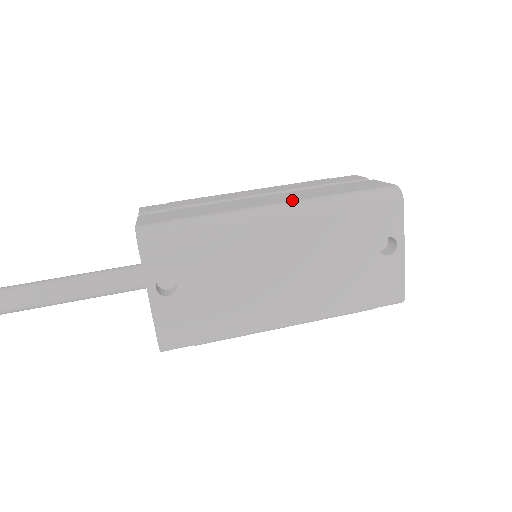
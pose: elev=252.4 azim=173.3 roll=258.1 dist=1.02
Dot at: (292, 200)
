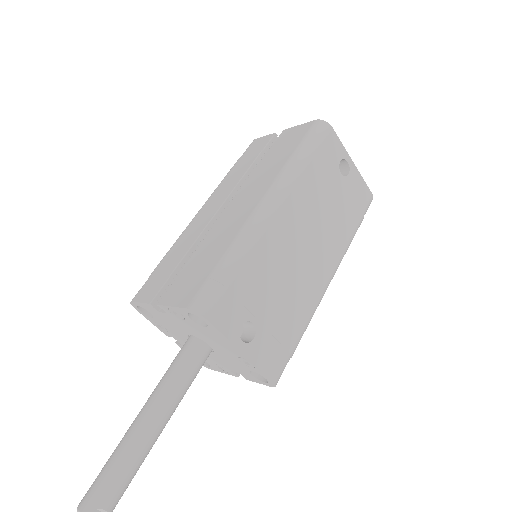
Dot at: (268, 186)
